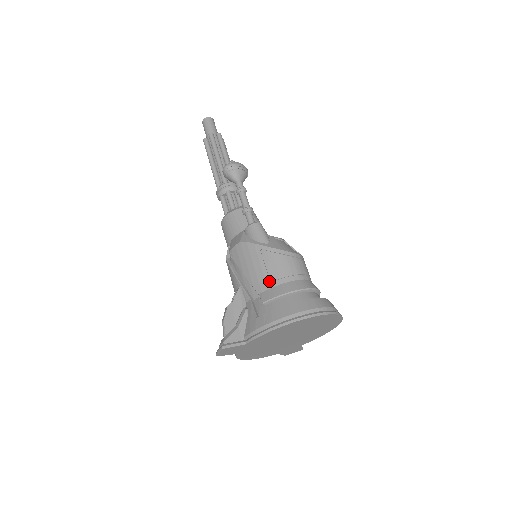
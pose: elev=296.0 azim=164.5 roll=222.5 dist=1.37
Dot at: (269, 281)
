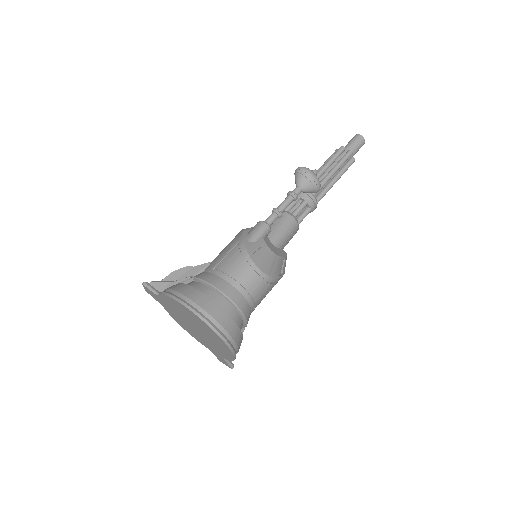
Dot at: (214, 267)
